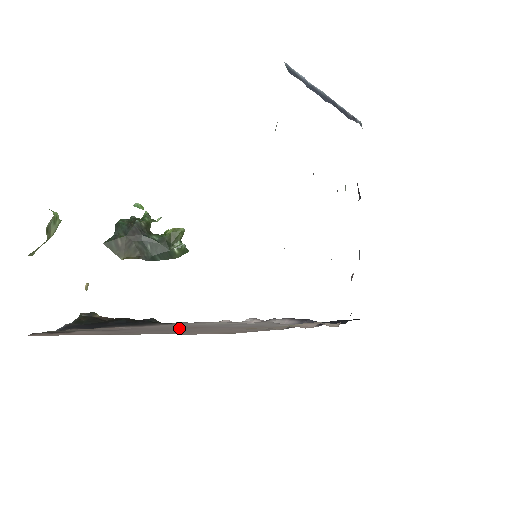
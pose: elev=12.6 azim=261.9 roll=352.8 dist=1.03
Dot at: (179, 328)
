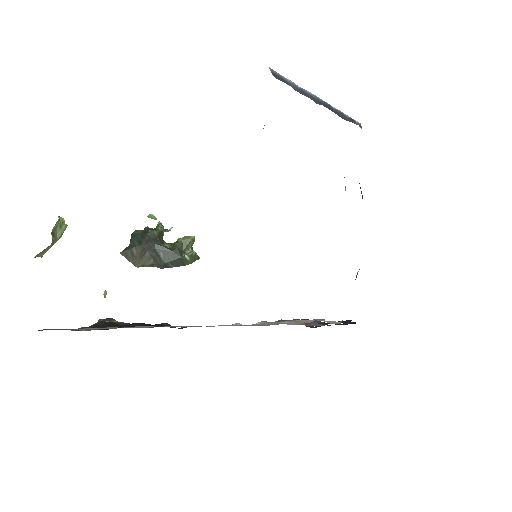
Dot at: occluded
